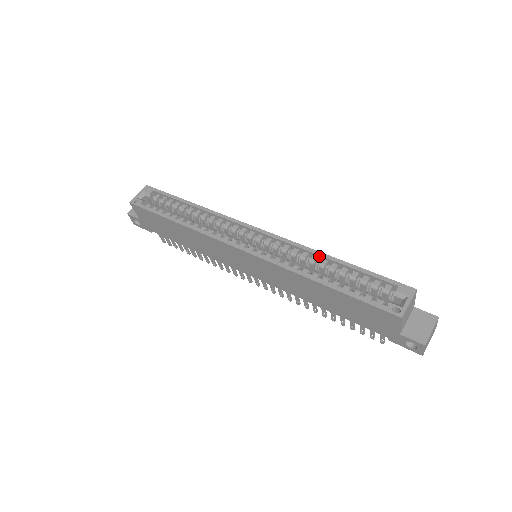
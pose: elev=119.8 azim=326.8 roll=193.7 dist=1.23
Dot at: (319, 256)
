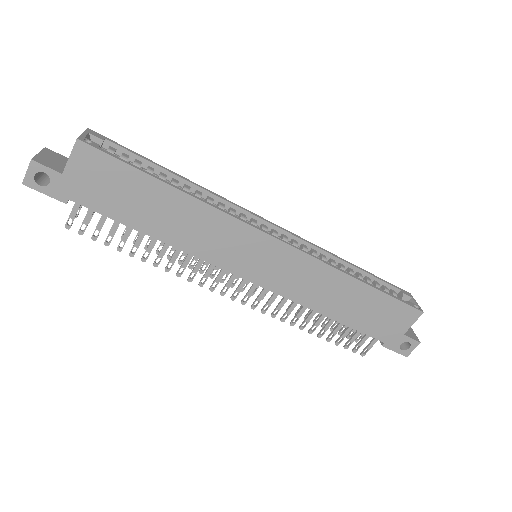
Dot at: (337, 259)
